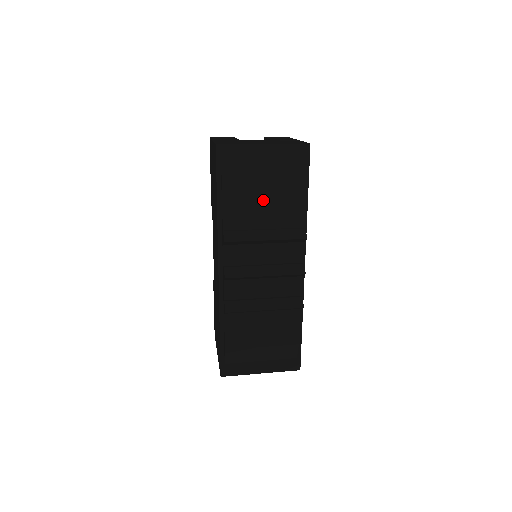
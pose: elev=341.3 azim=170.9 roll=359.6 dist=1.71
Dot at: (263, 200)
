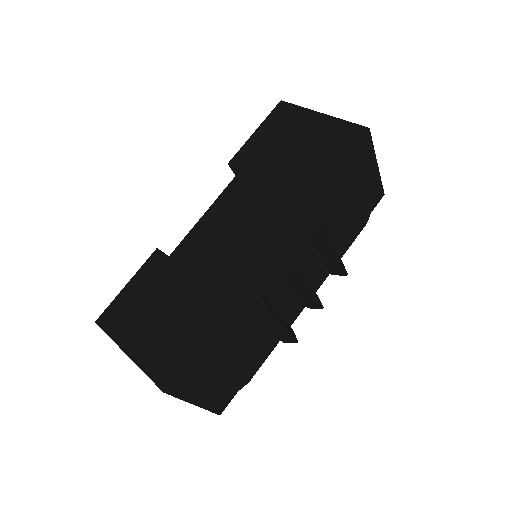
Dot at: (348, 212)
